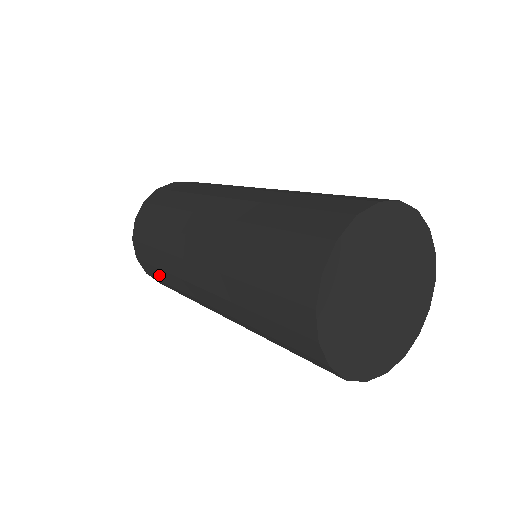
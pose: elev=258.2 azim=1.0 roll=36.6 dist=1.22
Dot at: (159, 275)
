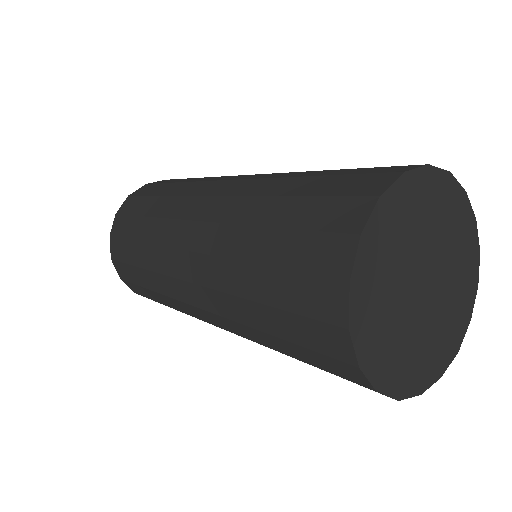
Dot at: occluded
